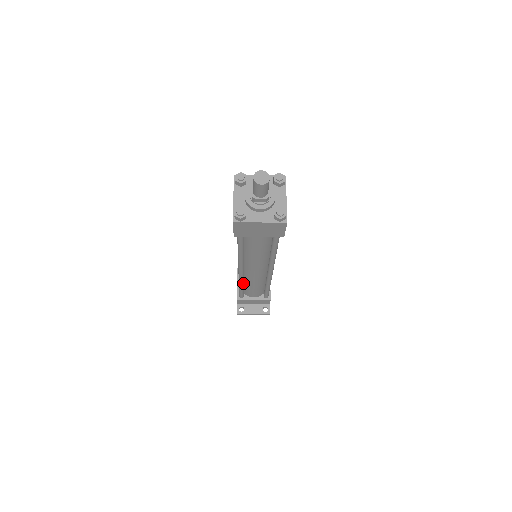
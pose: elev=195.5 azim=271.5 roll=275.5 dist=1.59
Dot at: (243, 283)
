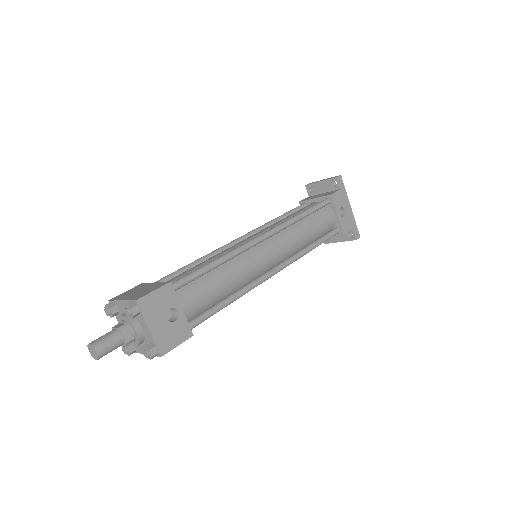
Dot at: occluded
